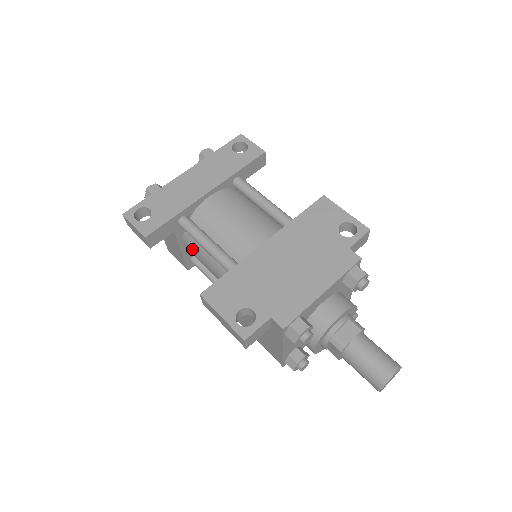
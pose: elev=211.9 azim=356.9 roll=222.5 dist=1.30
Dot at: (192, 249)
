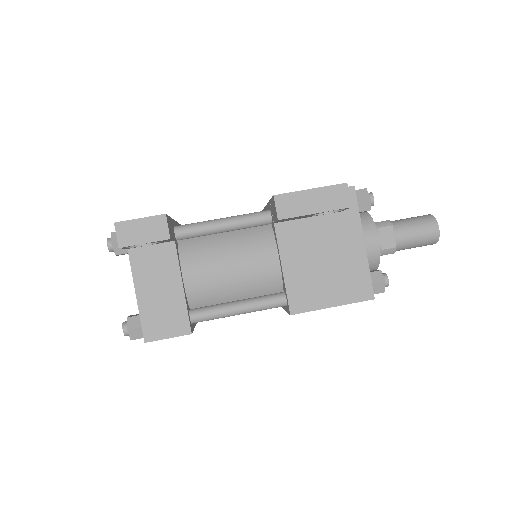
Dot at: (198, 264)
